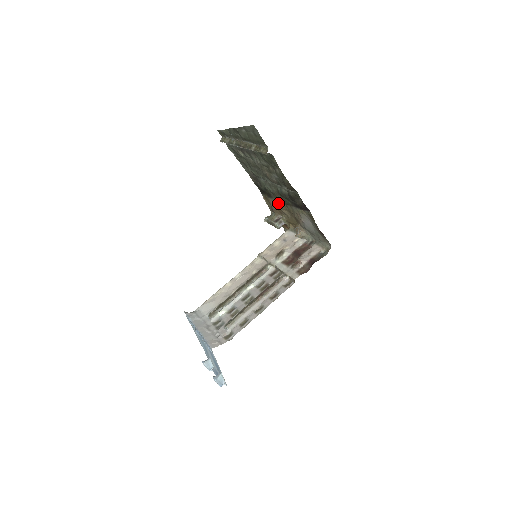
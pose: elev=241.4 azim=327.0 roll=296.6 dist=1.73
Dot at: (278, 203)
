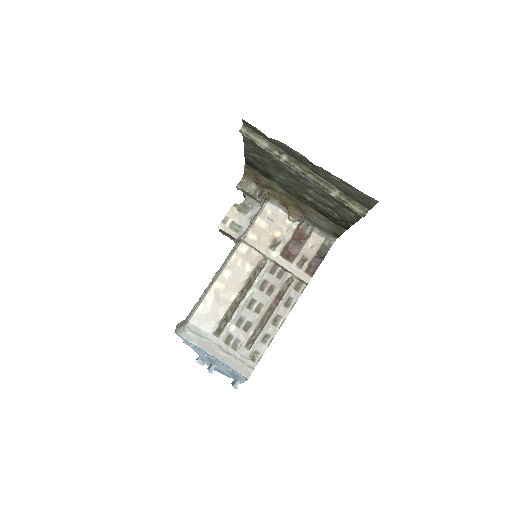
Dot at: (279, 188)
